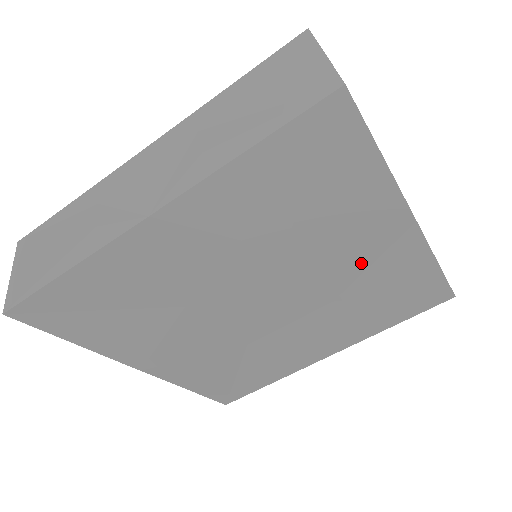
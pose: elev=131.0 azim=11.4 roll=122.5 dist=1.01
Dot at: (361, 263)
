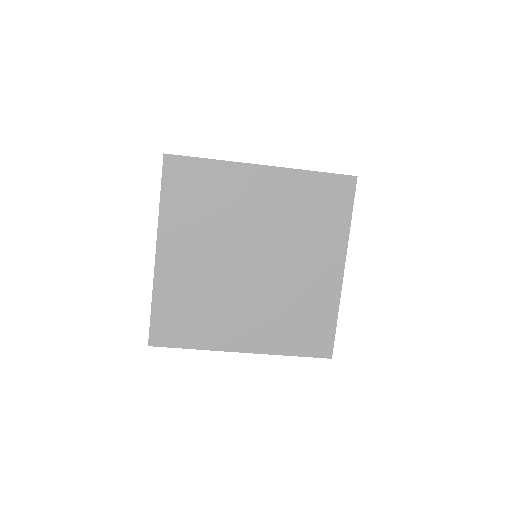
Dot at: (269, 203)
